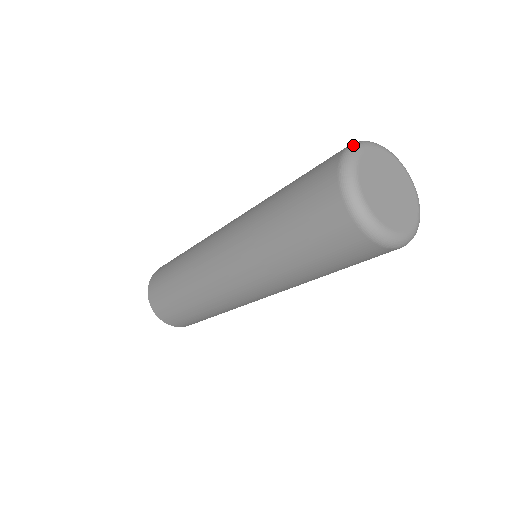
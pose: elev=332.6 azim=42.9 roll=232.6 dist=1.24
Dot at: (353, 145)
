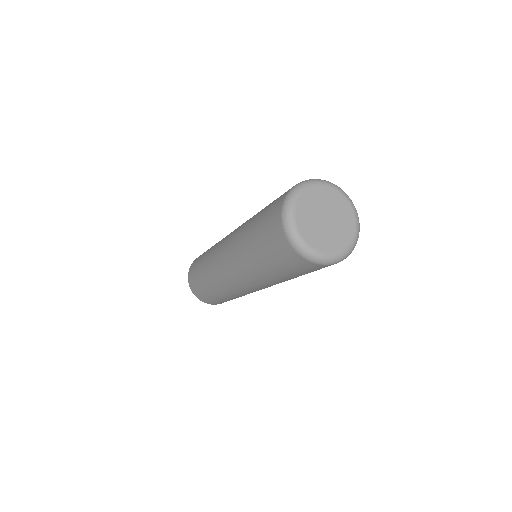
Dot at: (290, 193)
